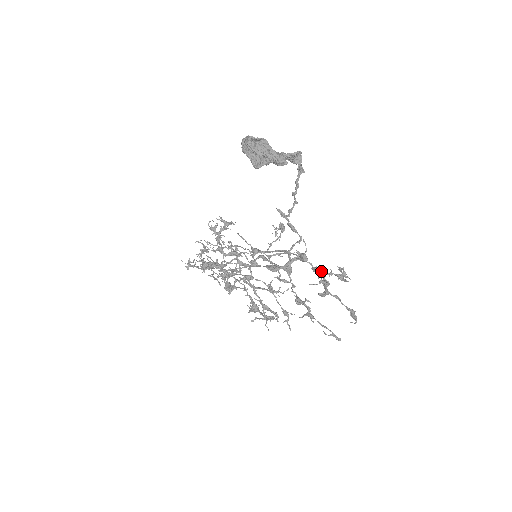
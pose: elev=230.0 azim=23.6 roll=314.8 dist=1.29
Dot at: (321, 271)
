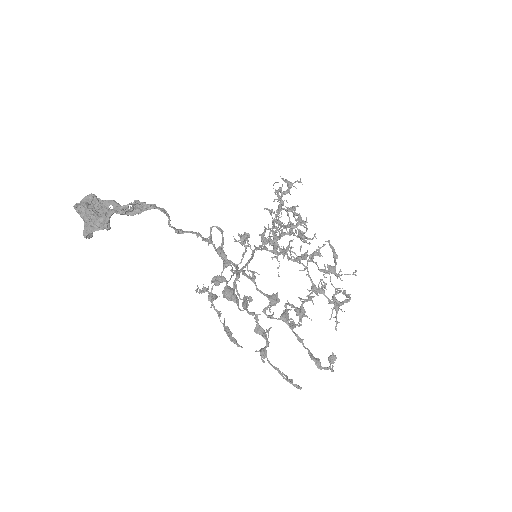
Dot at: occluded
